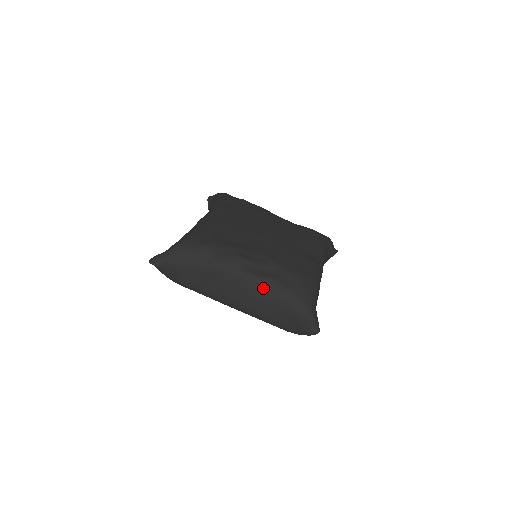
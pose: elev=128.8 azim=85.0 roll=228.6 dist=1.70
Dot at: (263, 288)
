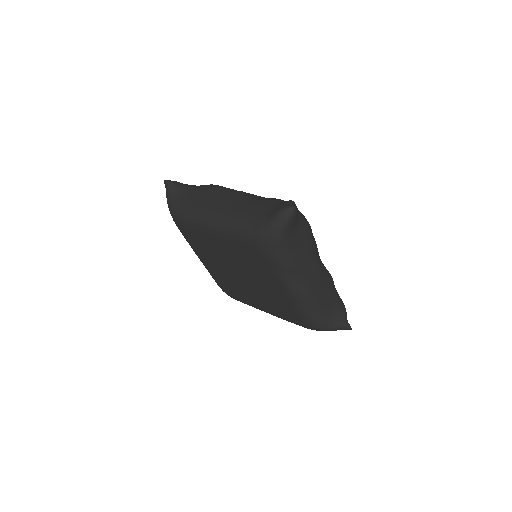
Dot at: (251, 197)
